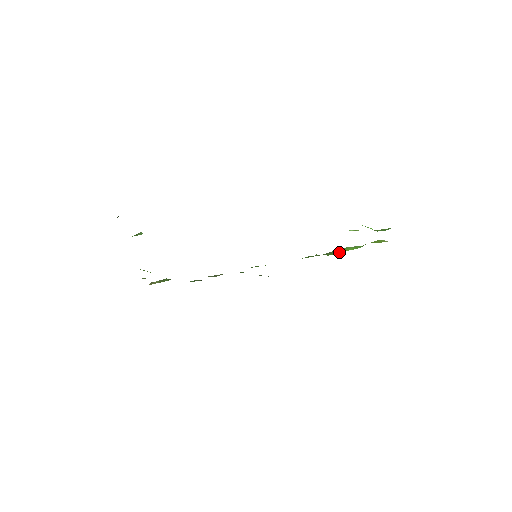
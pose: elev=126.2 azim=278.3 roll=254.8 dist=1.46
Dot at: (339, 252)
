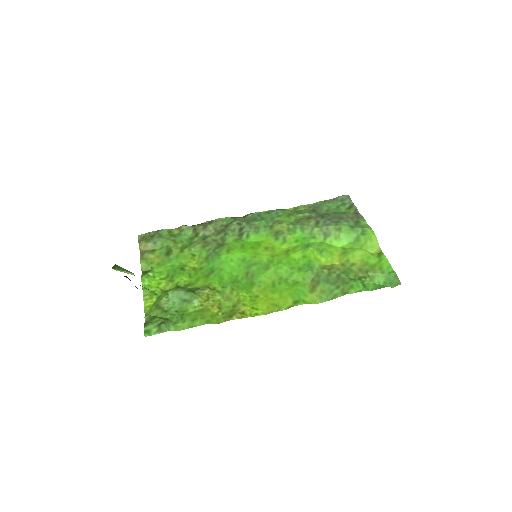
Dot at: (333, 244)
